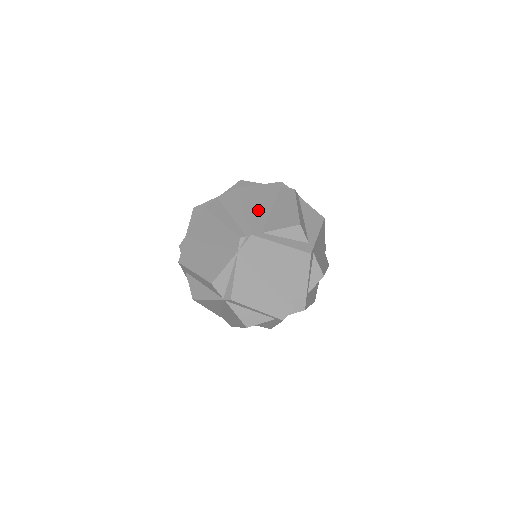
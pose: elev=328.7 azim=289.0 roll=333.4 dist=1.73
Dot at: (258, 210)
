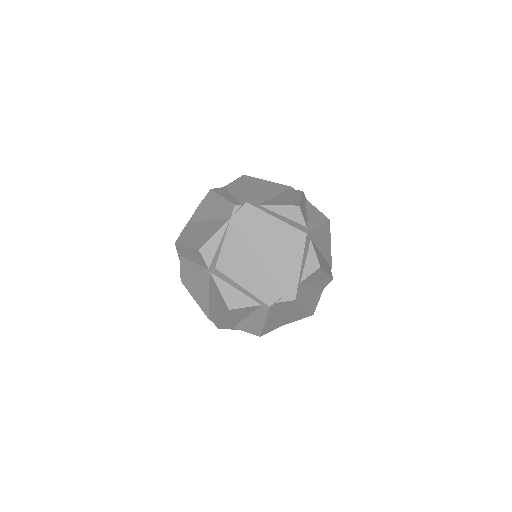
Dot at: (260, 192)
